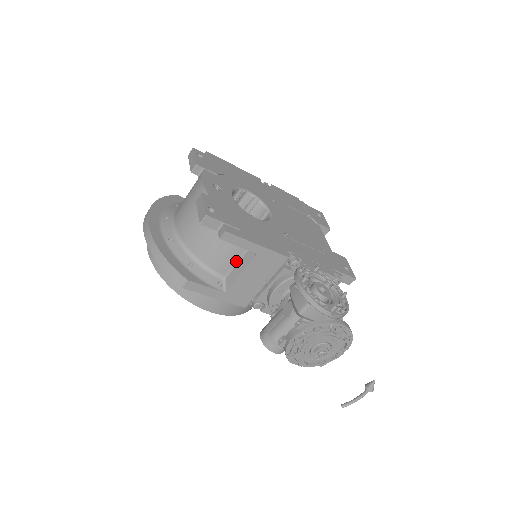
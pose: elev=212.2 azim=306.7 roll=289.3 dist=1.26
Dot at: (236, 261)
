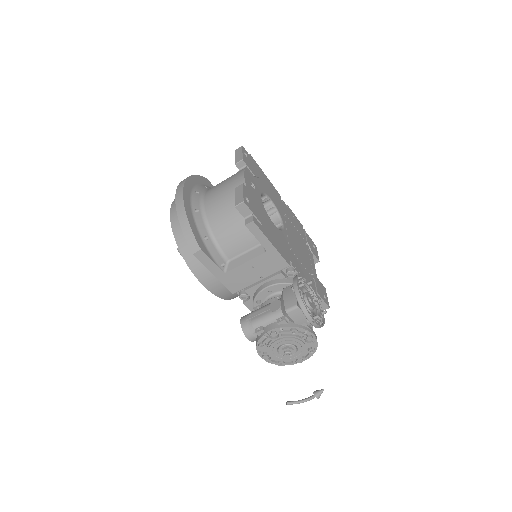
Dot at: (245, 251)
